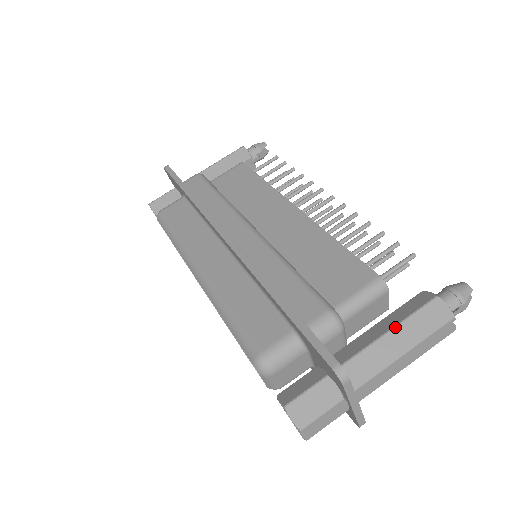
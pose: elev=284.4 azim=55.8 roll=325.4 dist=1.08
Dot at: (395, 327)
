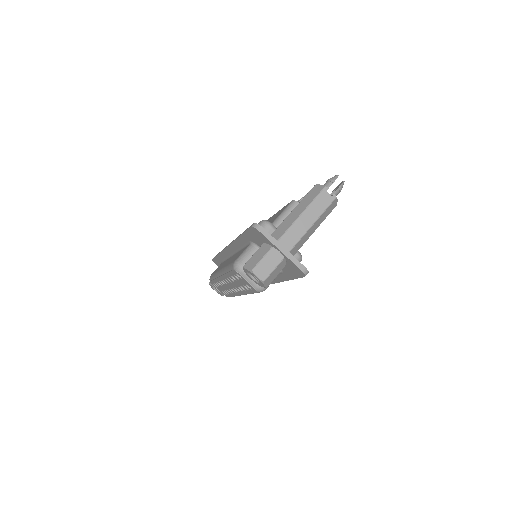
Dot at: (295, 207)
